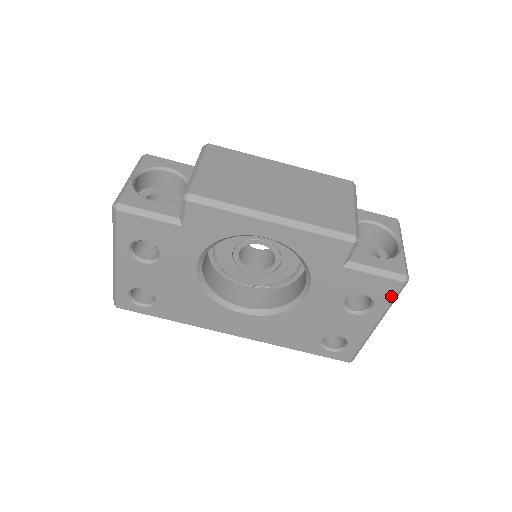
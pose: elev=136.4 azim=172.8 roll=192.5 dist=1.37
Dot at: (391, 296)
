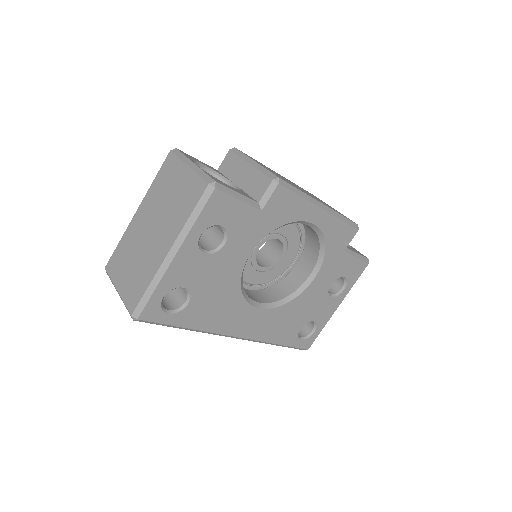
Dot at: (358, 276)
